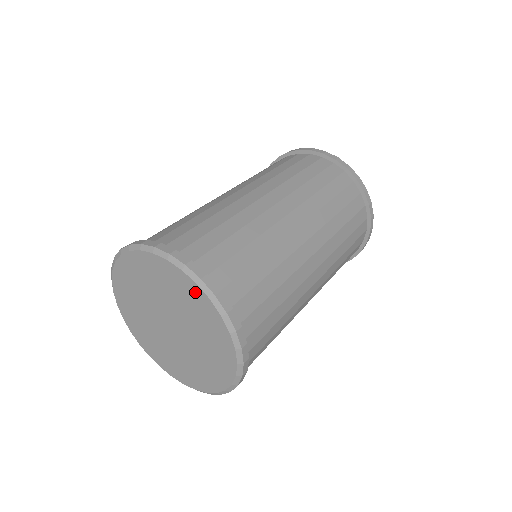
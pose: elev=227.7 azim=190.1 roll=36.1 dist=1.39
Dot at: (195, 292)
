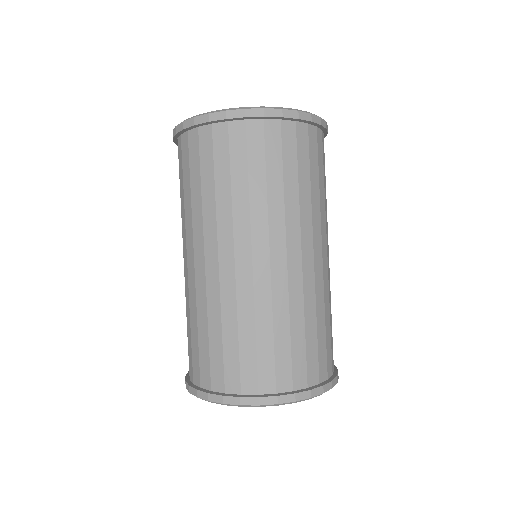
Dot at: occluded
